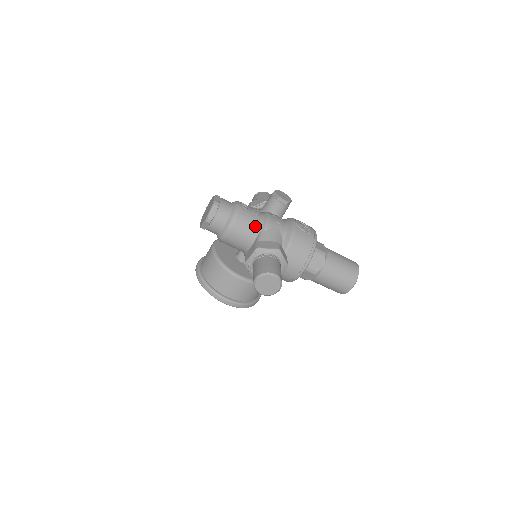
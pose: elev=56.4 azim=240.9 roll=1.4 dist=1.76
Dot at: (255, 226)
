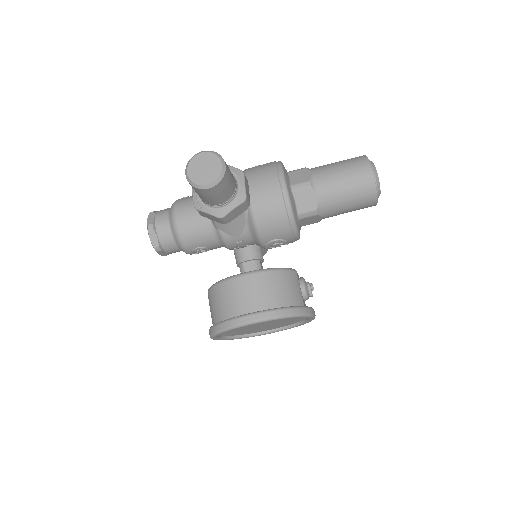
Dot at: occluded
